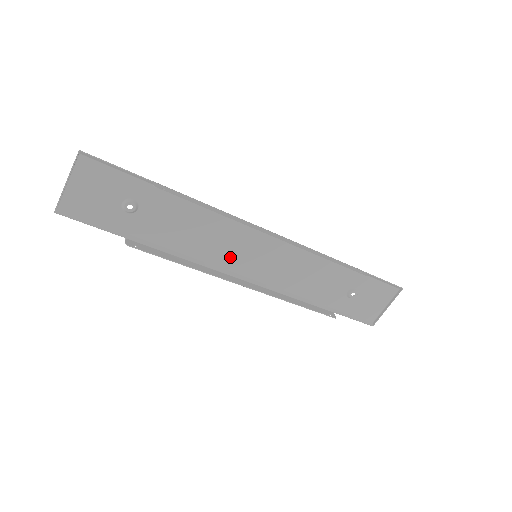
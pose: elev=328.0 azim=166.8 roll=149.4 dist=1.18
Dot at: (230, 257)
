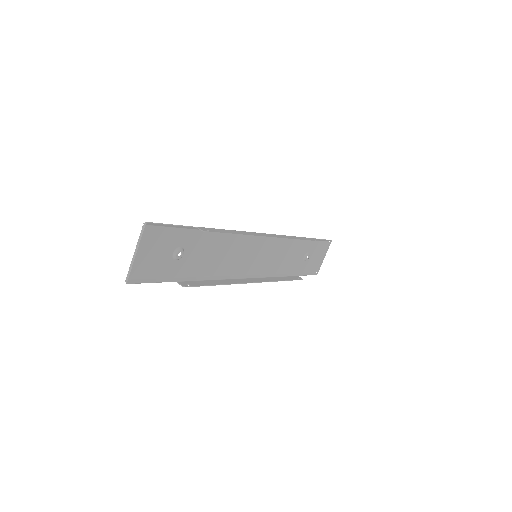
Dot at: (240, 264)
